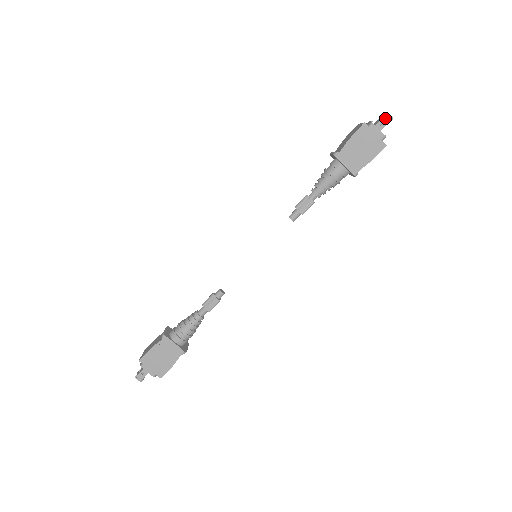
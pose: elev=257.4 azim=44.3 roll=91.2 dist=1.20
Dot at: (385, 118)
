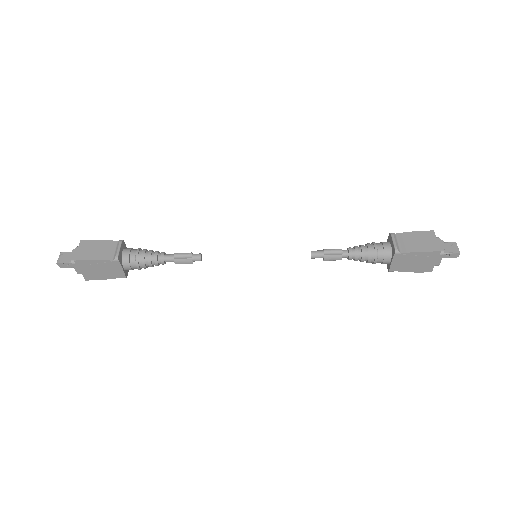
Dot at: (455, 254)
